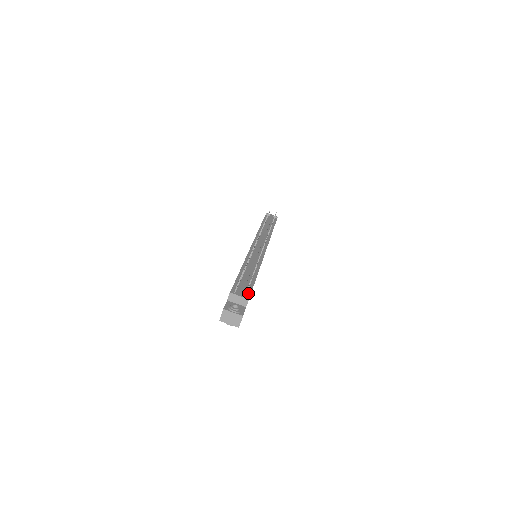
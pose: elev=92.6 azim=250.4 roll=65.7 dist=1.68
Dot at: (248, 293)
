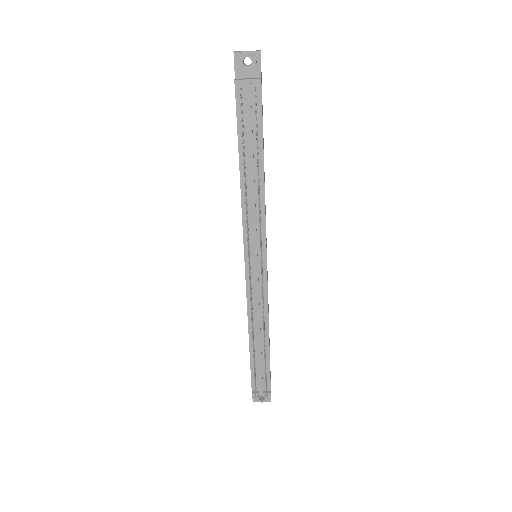
Dot at: (268, 380)
